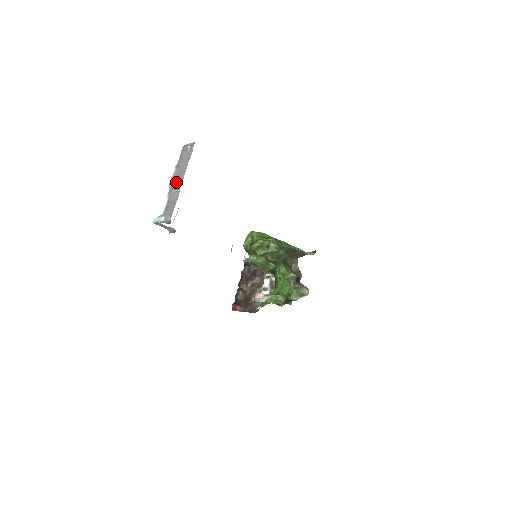
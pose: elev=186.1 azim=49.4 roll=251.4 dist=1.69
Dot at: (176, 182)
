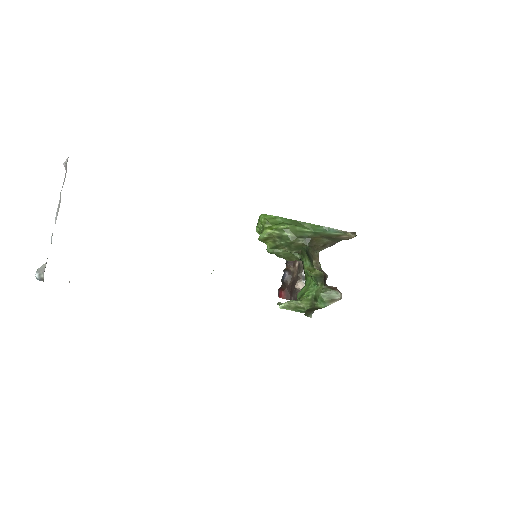
Dot at: (56, 218)
